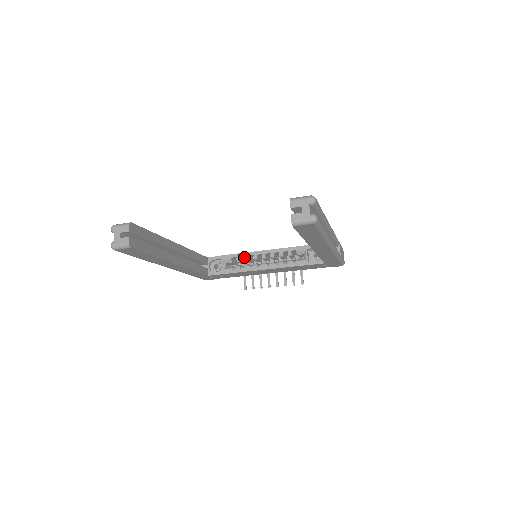
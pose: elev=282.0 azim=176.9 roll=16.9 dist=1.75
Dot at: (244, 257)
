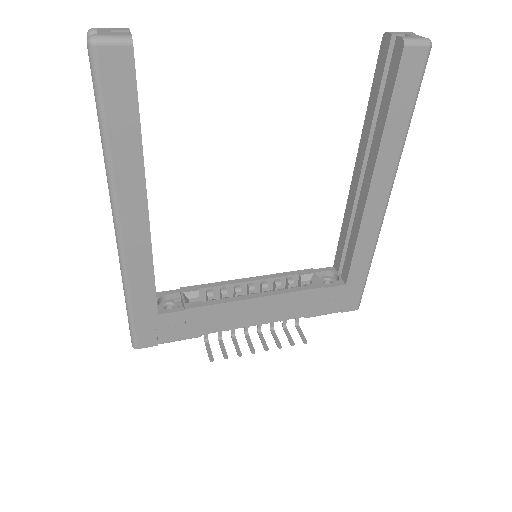
Dot at: (217, 293)
